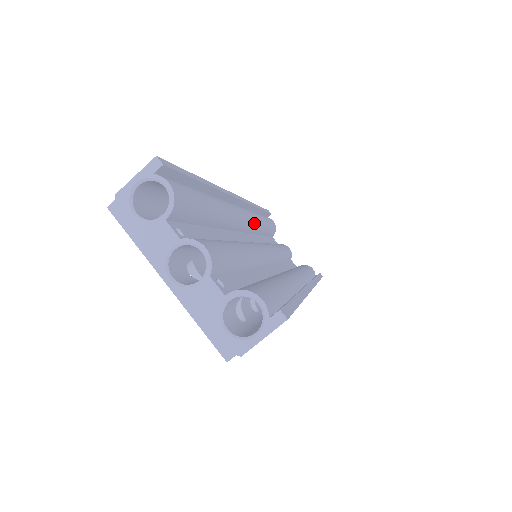
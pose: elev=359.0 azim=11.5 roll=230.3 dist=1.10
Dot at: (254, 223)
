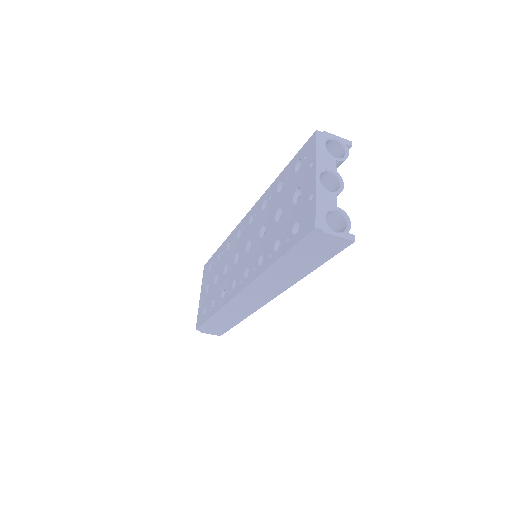
Dot at: occluded
